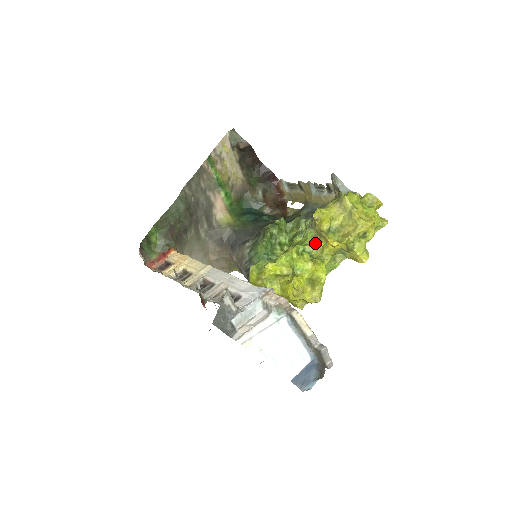
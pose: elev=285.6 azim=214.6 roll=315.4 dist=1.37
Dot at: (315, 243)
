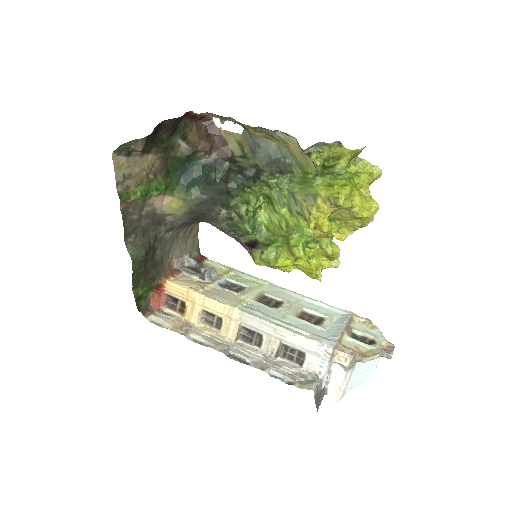
Dot at: (316, 232)
